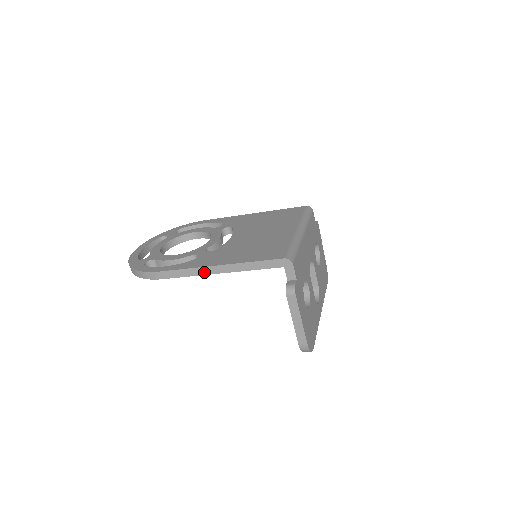
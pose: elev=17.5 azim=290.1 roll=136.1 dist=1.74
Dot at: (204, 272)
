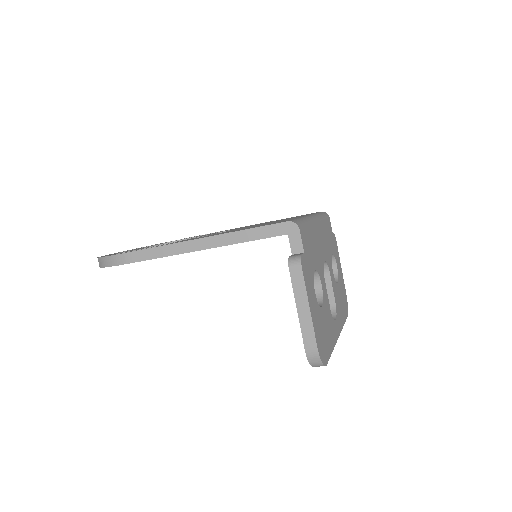
Dot at: (184, 249)
